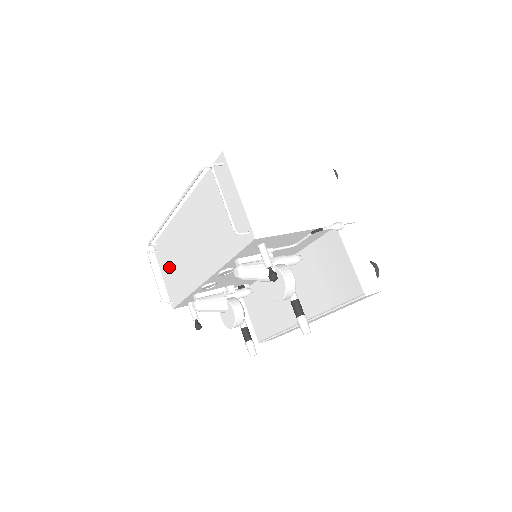
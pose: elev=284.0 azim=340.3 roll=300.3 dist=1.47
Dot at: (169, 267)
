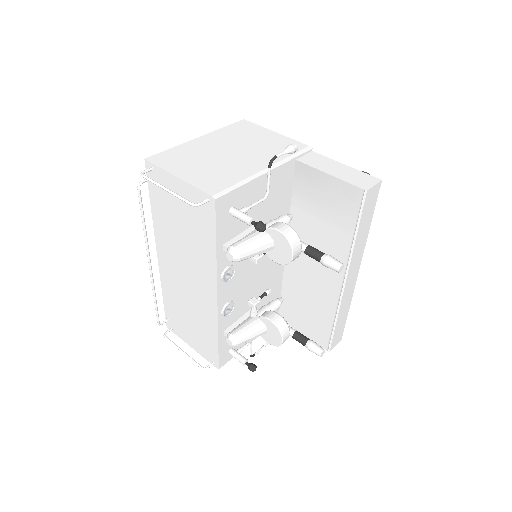
Dot at: (188, 329)
